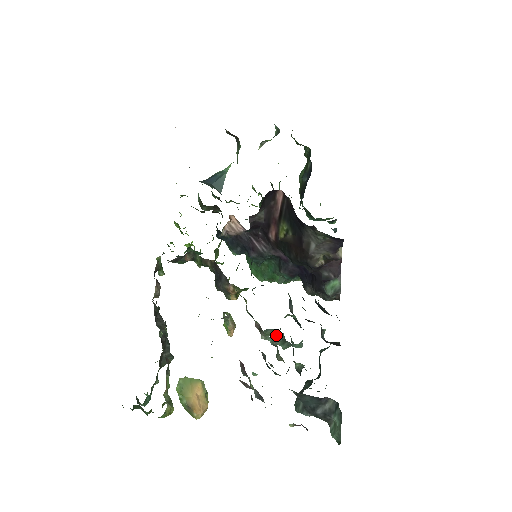
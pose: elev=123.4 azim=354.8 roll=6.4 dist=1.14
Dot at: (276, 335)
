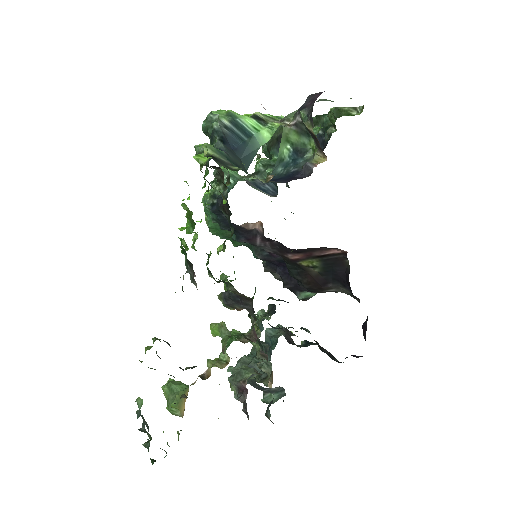
Dot at: occluded
